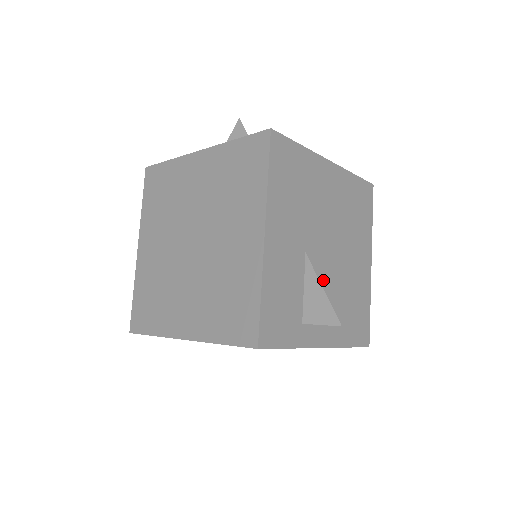
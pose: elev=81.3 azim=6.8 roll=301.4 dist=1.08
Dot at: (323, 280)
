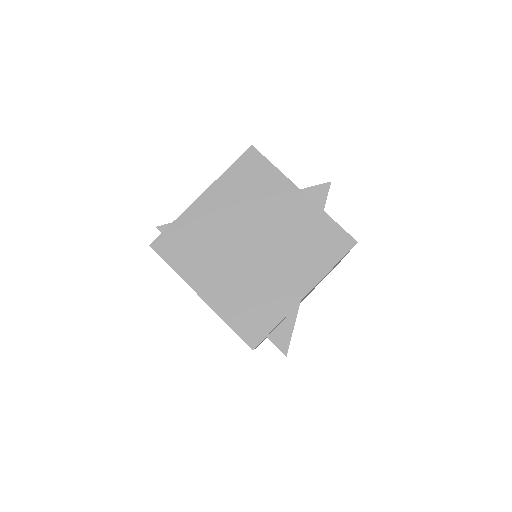
Dot at: occluded
